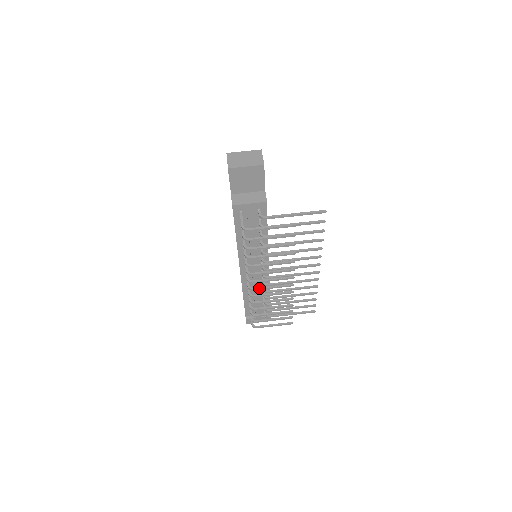
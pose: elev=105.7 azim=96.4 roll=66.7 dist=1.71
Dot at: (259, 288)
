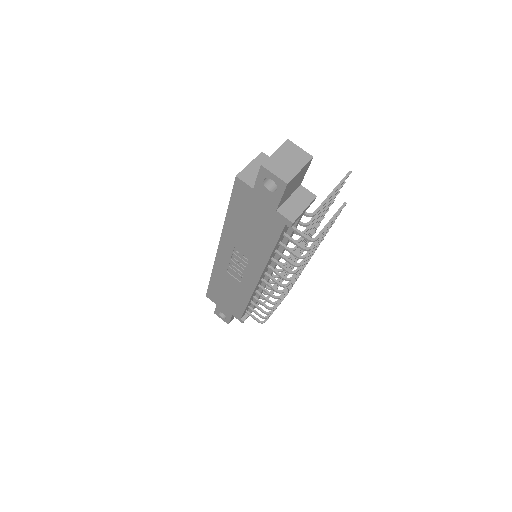
Dot at: (288, 286)
